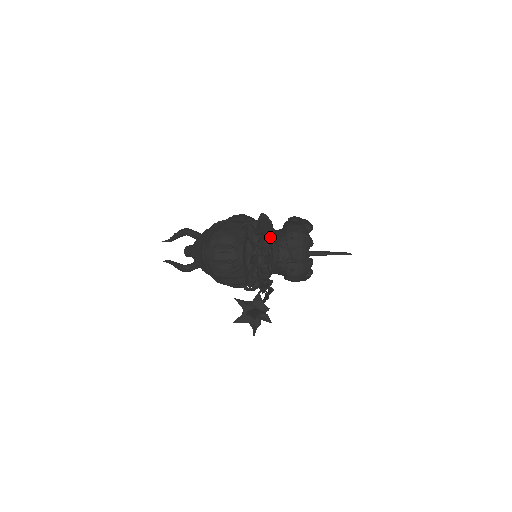
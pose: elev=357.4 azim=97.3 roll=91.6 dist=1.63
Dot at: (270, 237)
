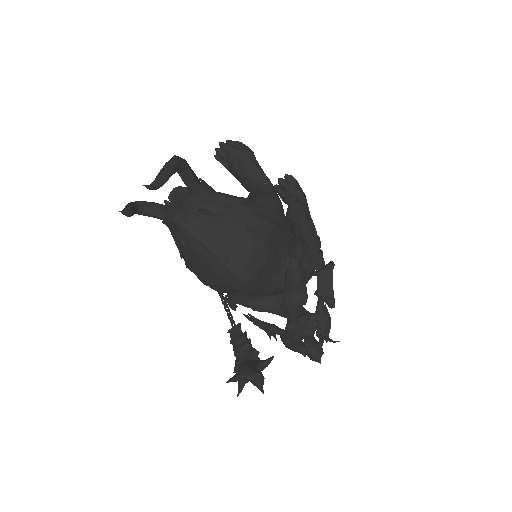
Dot at: occluded
